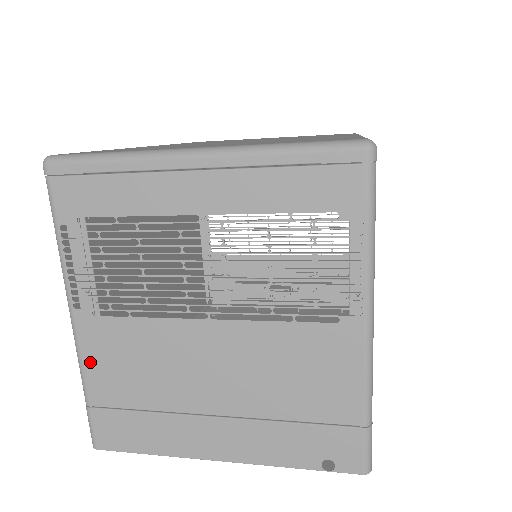
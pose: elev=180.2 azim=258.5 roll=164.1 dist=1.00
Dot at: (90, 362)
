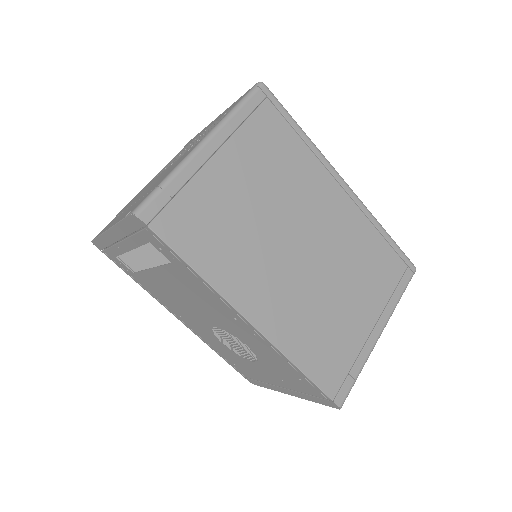
Dot at: occluded
